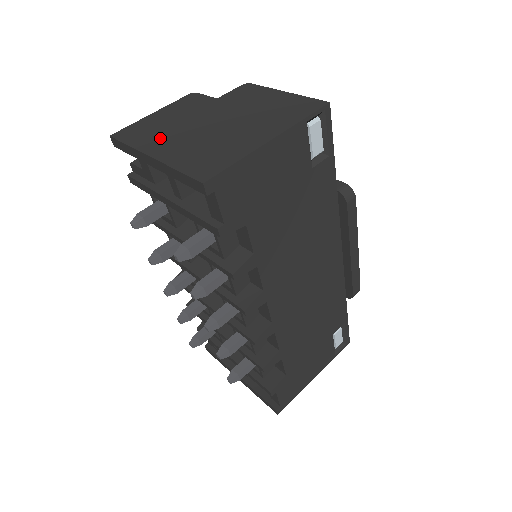
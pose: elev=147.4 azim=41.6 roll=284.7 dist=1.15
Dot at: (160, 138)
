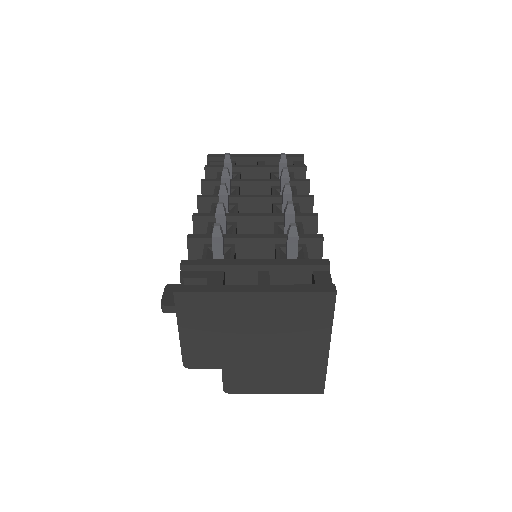
Dot at: occluded
